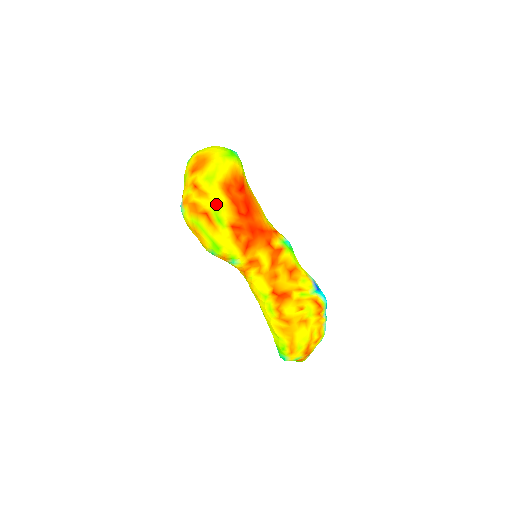
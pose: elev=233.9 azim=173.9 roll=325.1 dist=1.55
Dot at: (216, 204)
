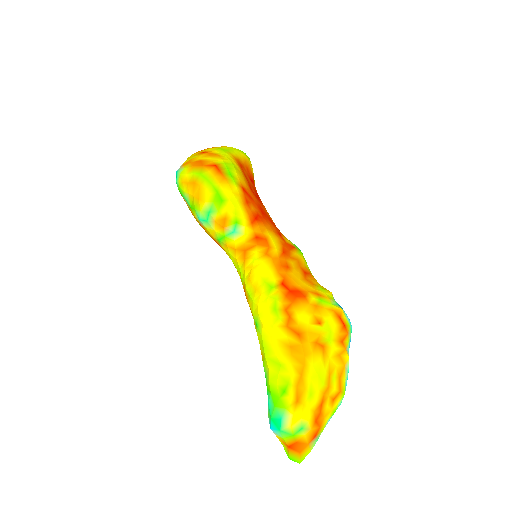
Dot at: (228, 163)
